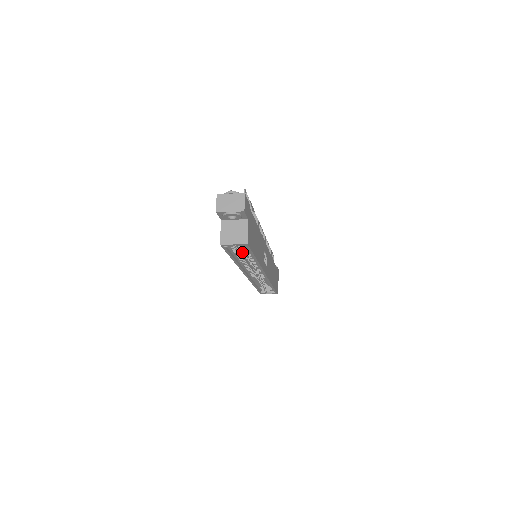
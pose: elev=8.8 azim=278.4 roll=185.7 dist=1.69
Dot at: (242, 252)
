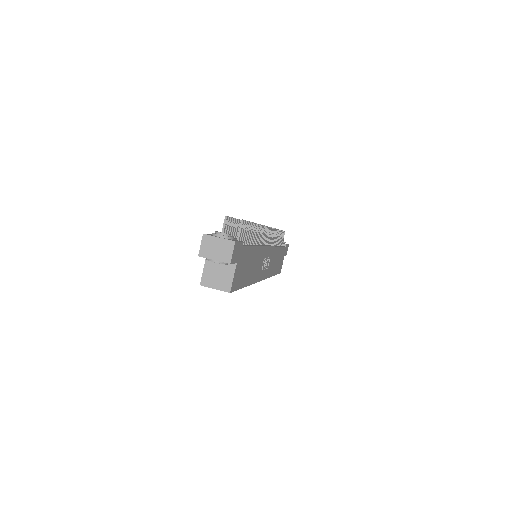
Dot at: occluded
